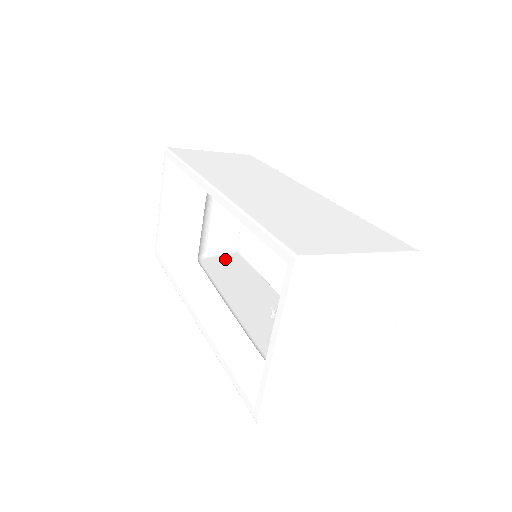
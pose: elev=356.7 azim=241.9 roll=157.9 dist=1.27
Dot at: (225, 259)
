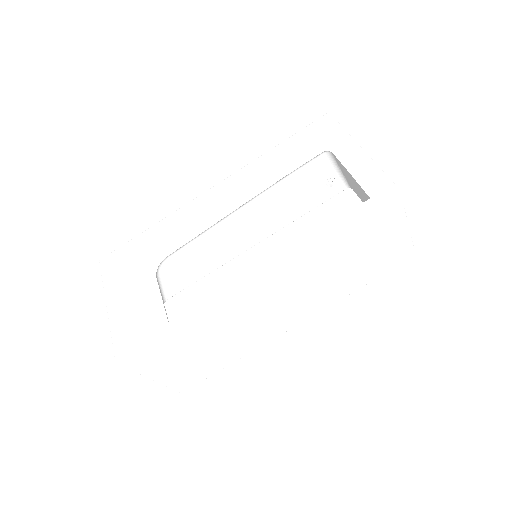
Dot at: occluded
